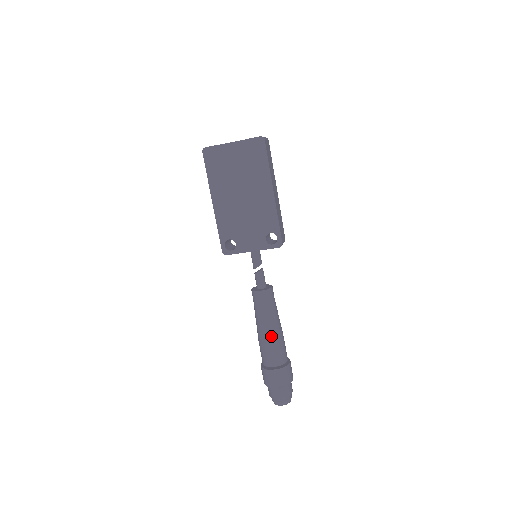
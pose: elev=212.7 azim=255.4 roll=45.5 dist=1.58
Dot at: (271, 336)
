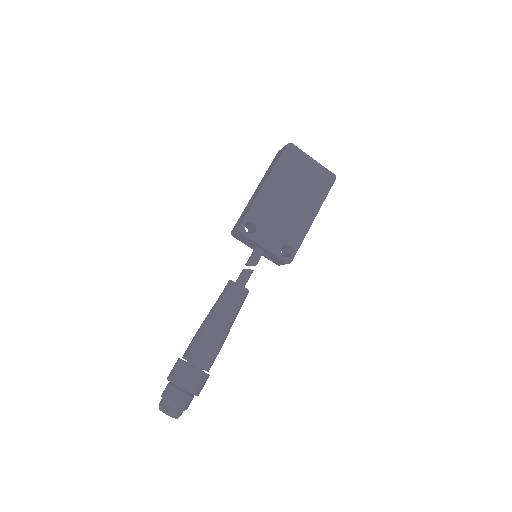
Dot at: (220, 334)
